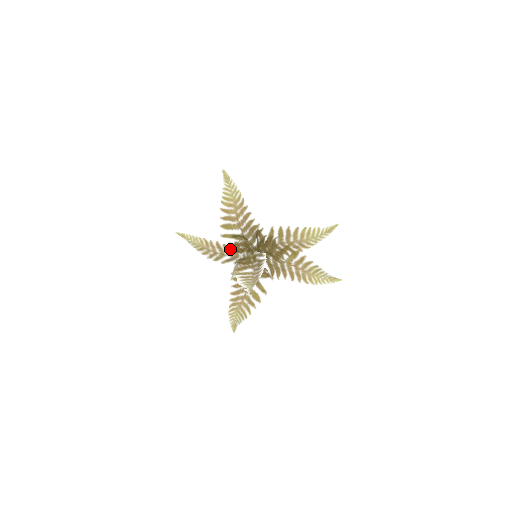
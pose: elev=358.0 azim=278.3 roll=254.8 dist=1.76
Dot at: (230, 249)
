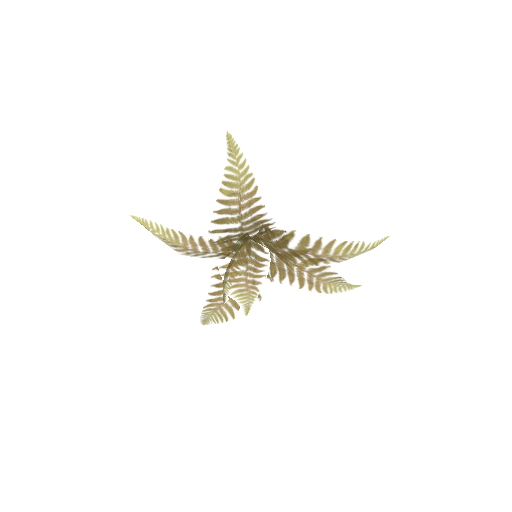
Dot at: (218, 245)
